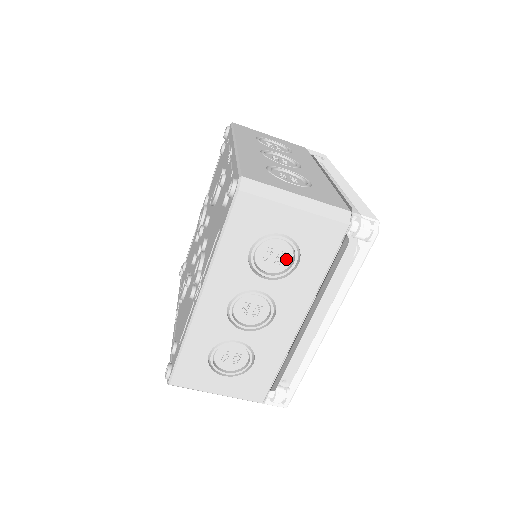
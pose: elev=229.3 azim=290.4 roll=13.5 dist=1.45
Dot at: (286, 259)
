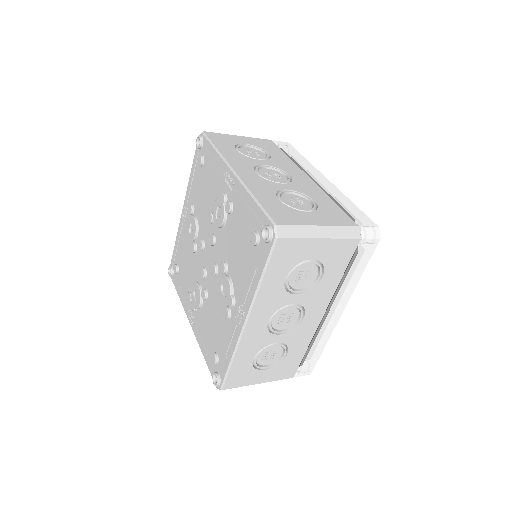
Dot at: occluded
